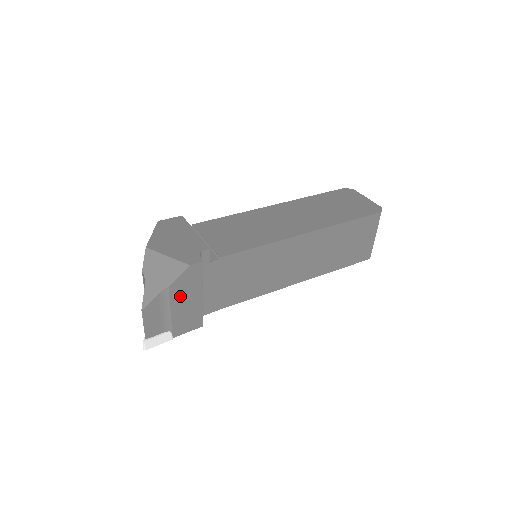
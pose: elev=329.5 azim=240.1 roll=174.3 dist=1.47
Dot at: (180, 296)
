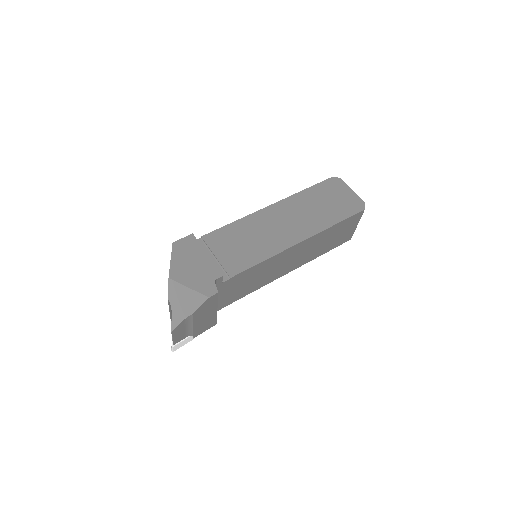
Dot at: (200, 316)
